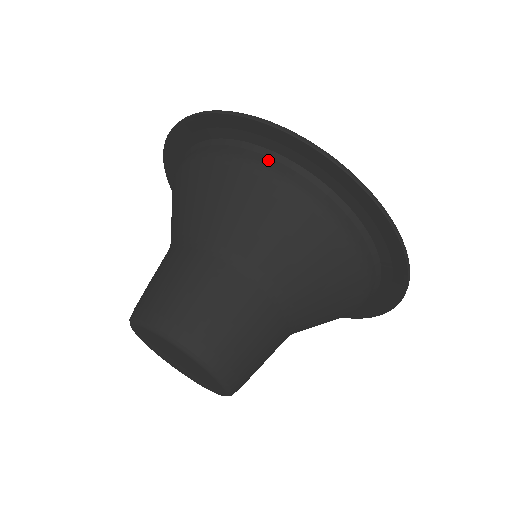
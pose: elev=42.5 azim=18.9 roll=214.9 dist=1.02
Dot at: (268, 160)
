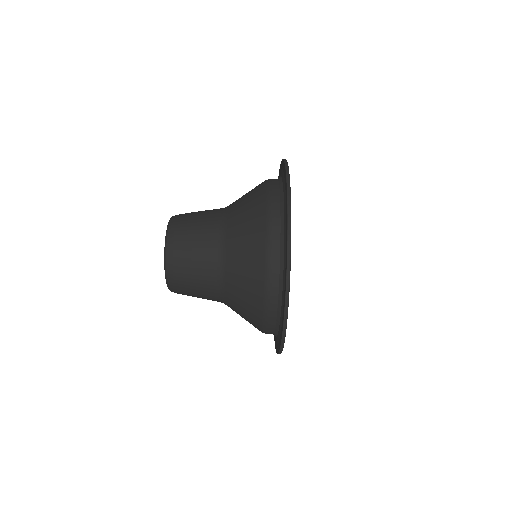
Dot at: (278, 244)
